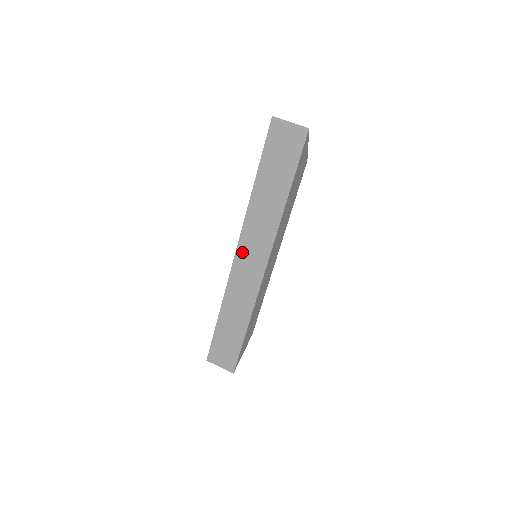
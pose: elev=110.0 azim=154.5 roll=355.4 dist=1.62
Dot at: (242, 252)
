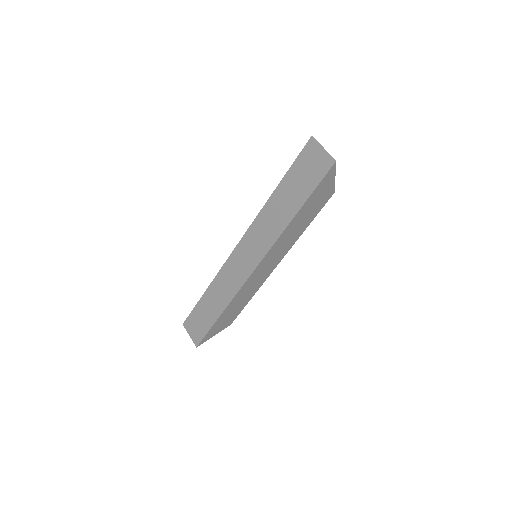
Dot at: (243, 246)
